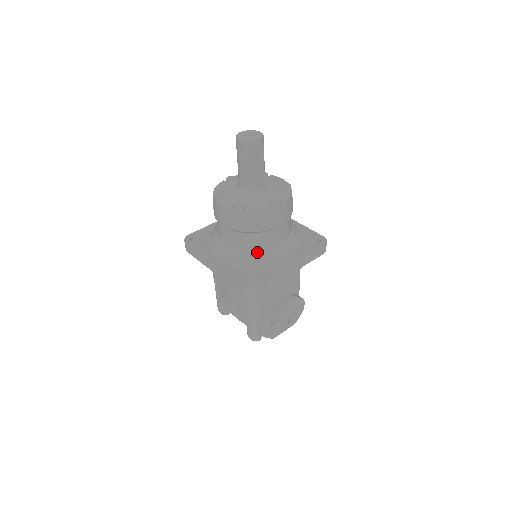
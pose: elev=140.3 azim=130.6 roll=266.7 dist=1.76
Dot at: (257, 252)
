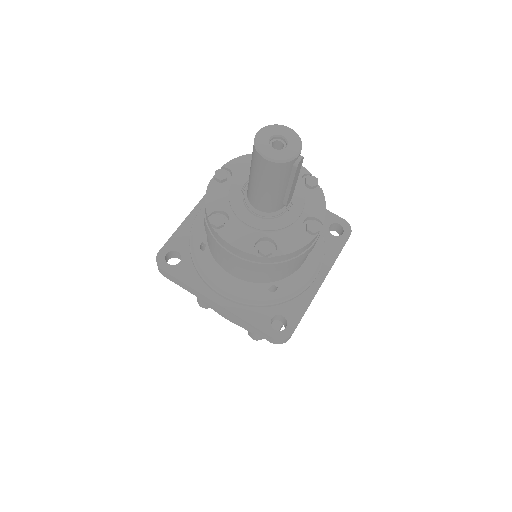
Dot at: (281, 282)
